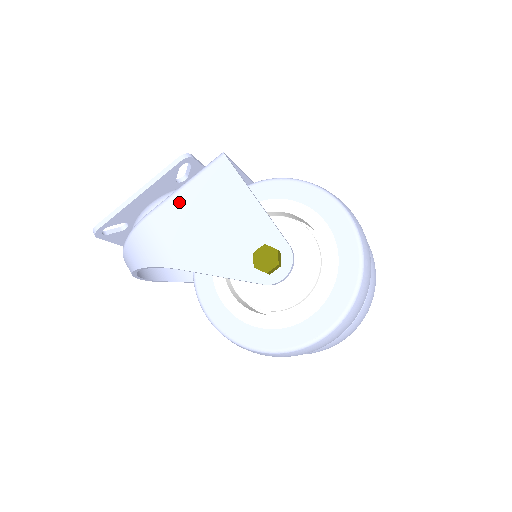
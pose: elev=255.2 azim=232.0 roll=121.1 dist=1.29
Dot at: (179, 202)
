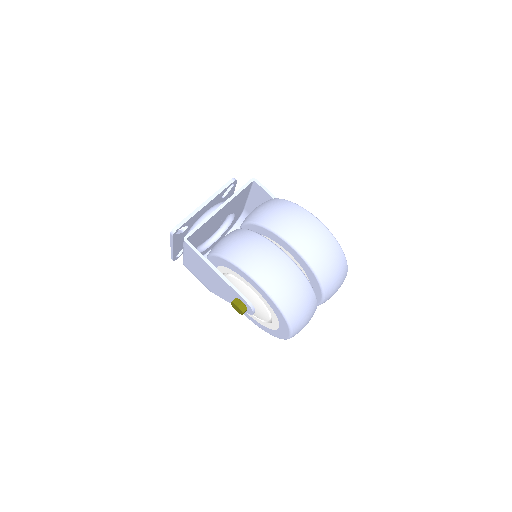
Dot at: (188, 261)
